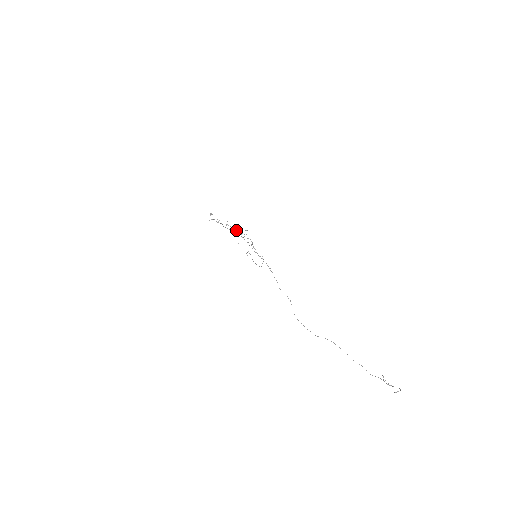
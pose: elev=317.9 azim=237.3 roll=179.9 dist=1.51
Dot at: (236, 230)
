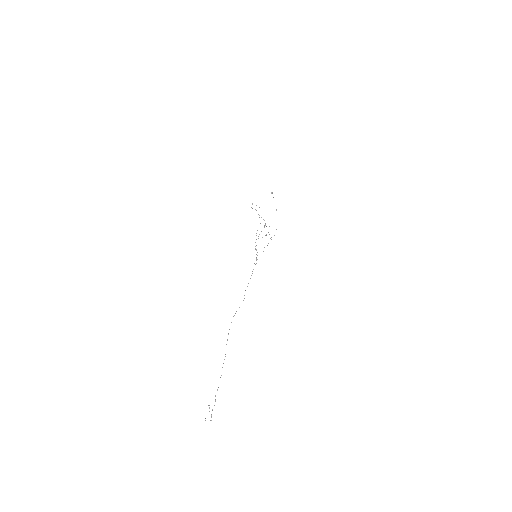
Dot at: occluded
